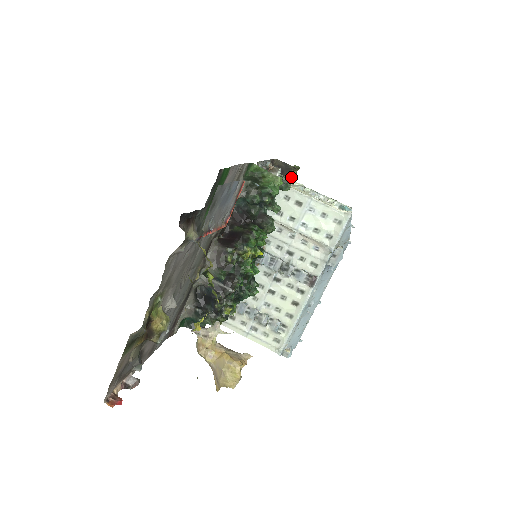
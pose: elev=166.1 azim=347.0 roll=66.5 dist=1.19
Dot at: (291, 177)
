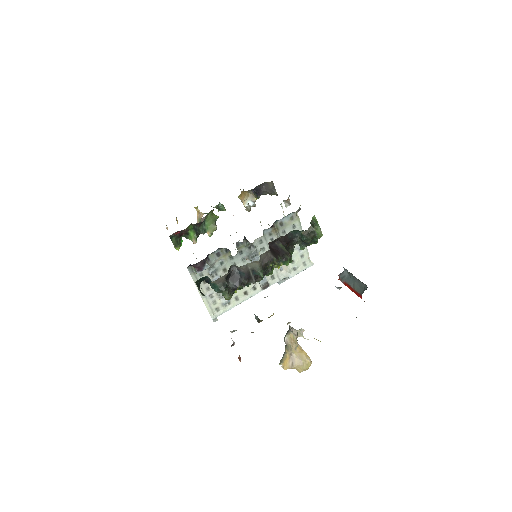
Dot at: occluded
